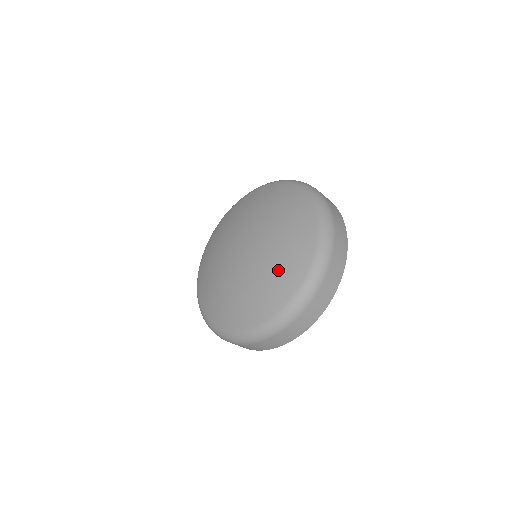
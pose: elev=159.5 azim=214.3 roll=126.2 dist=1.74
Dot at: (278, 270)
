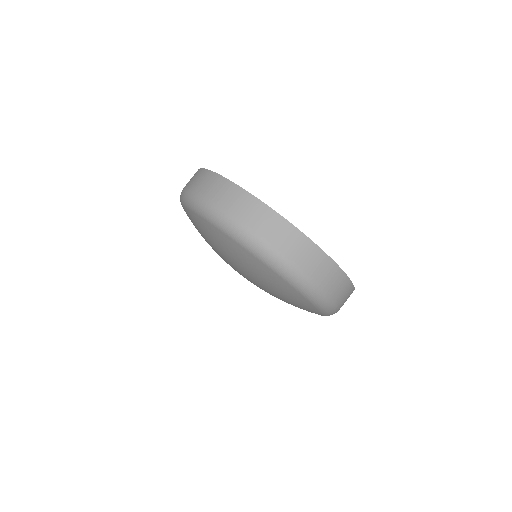
Dot at: (294, 305)
